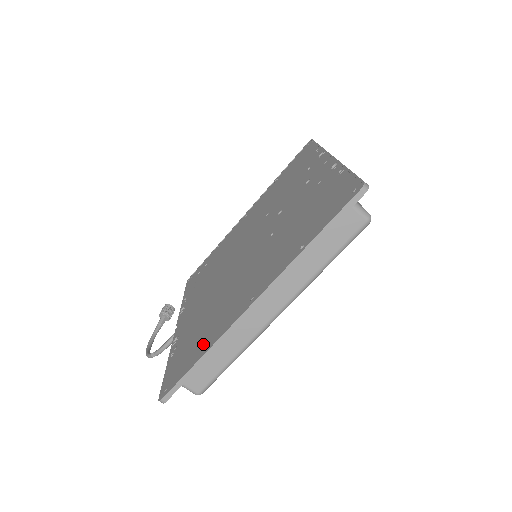
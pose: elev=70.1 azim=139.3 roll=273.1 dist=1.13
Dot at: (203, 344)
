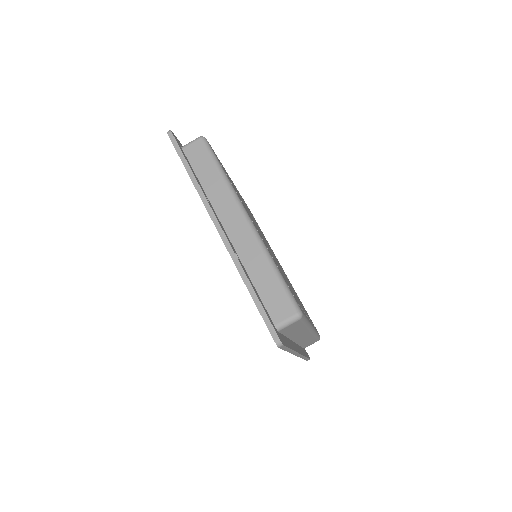
Dot at: occluded
